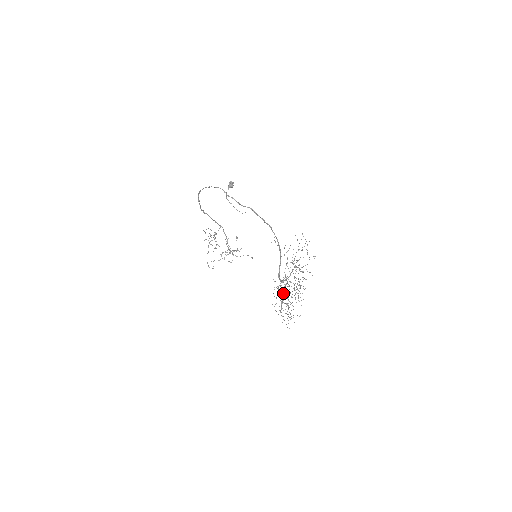
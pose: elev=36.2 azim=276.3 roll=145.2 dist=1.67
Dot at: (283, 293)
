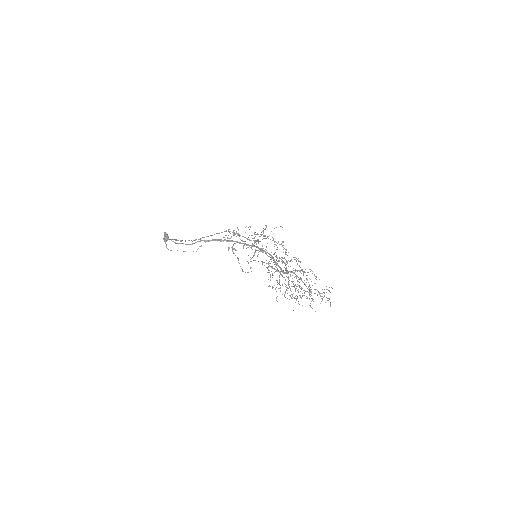
Dot at: occluded
